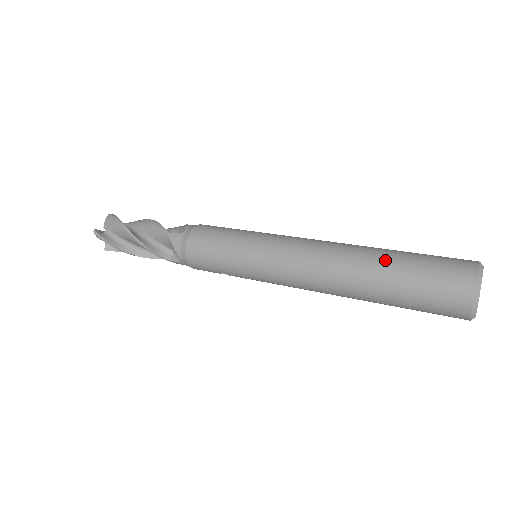
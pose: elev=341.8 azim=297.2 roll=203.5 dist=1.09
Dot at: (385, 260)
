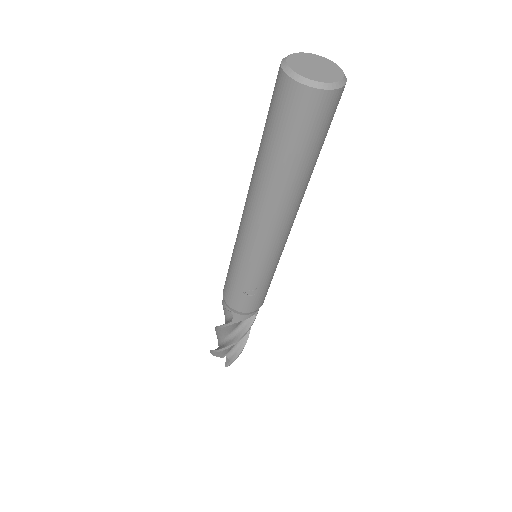
Dot at: occluded
